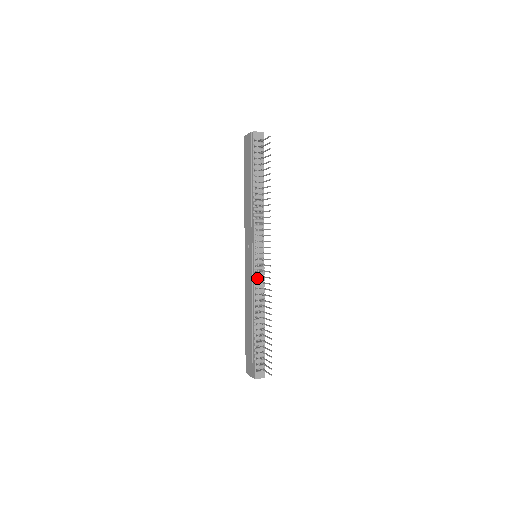
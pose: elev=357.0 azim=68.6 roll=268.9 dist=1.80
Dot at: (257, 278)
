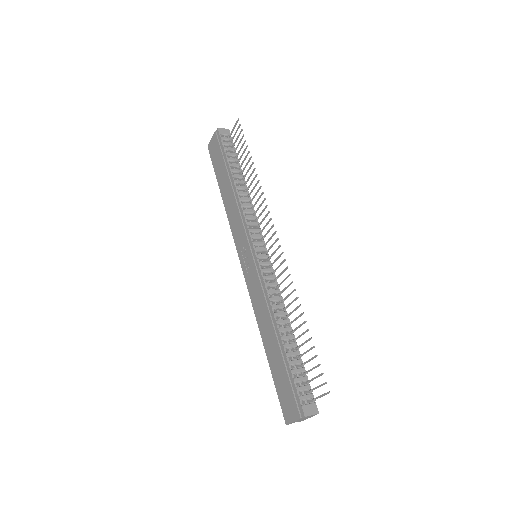
Dot at: (266, 275)
